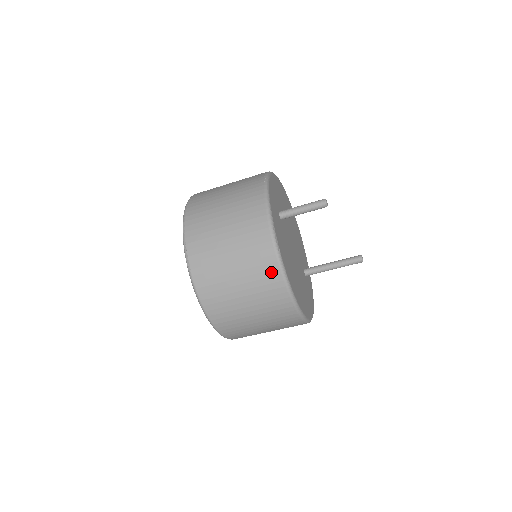
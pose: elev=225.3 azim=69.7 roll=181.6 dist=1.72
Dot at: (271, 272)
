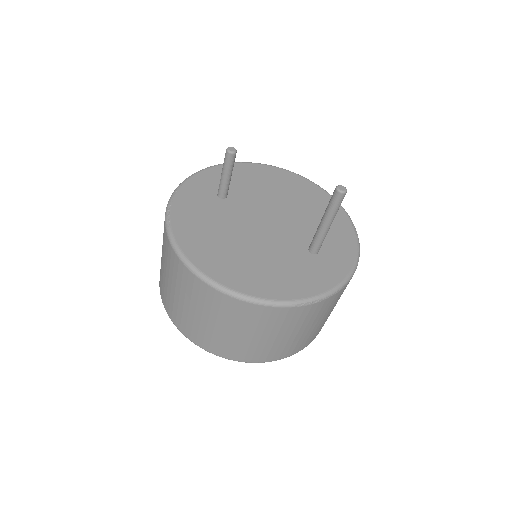
Dot at: (169, 251)
